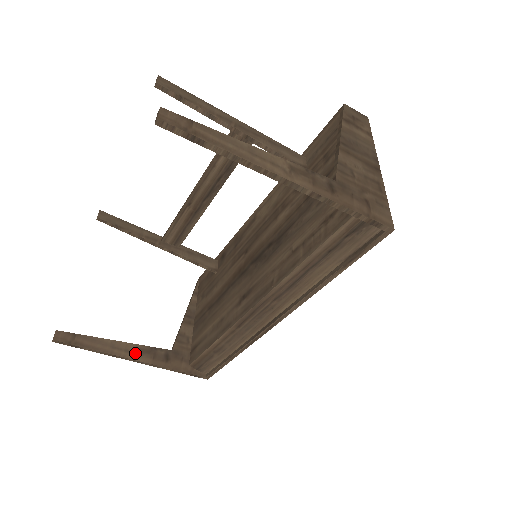
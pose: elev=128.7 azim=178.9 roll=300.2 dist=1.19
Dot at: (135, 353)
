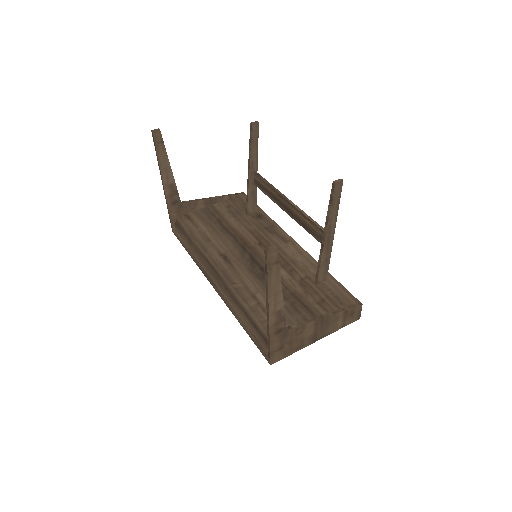
Dot at: (168, 183)
